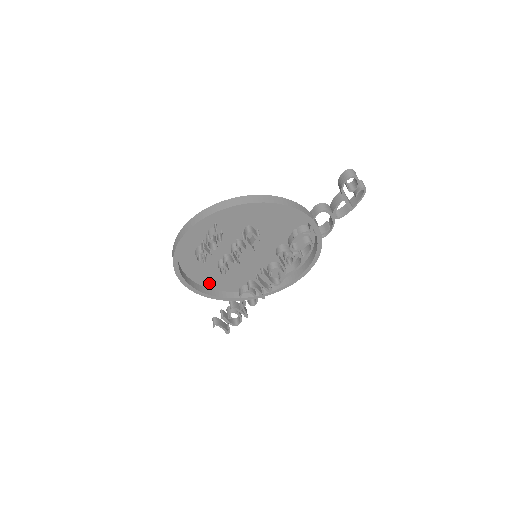
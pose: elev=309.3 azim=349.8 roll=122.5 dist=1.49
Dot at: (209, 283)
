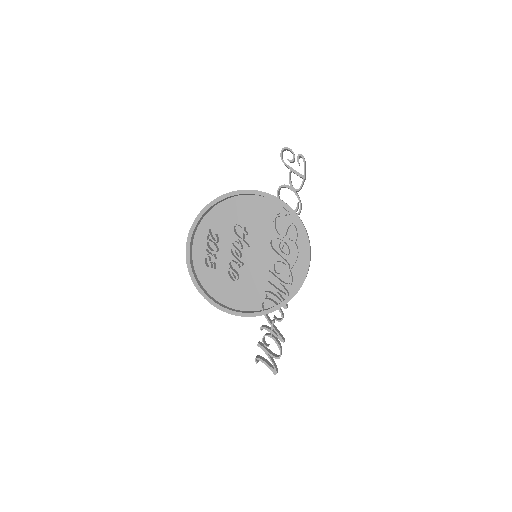
Dot at: (232, 302)
